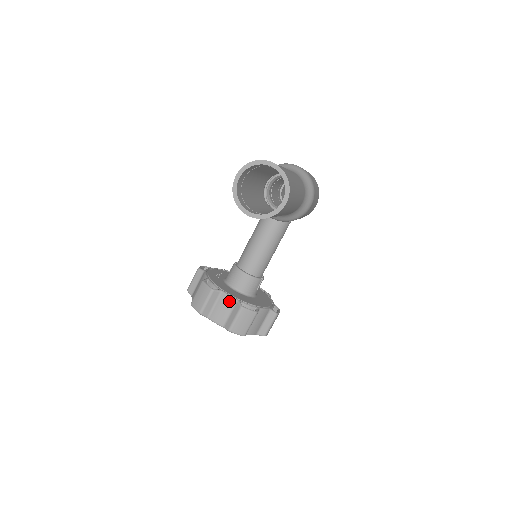
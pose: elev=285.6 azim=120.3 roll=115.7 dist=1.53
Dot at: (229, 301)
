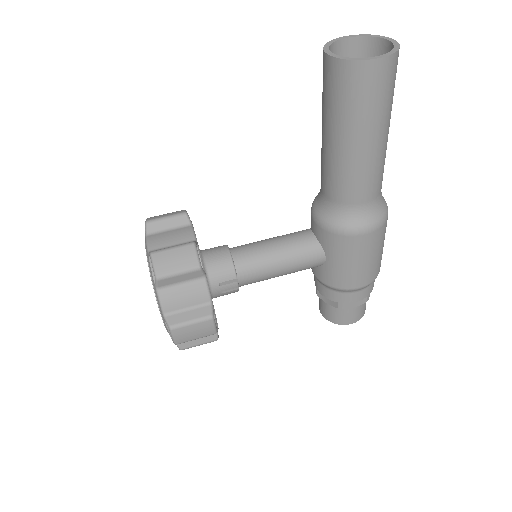
Dot at: (188, 235)
